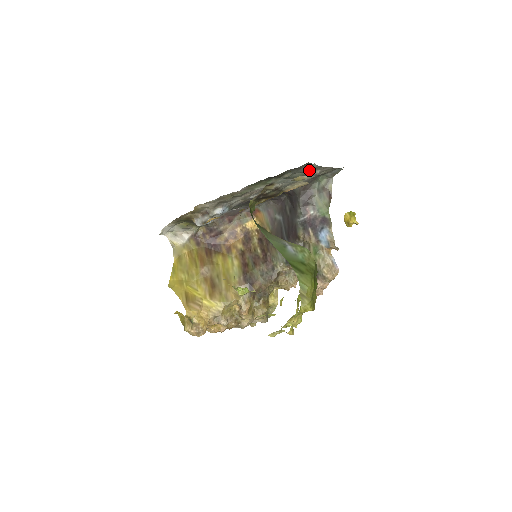
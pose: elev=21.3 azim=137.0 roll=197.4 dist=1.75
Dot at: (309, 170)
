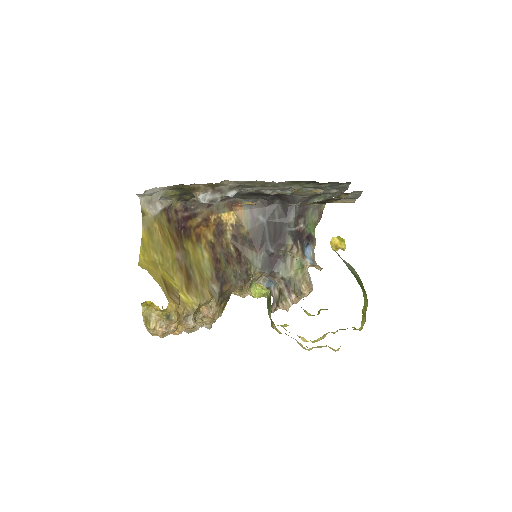
Dot at: (338, 188)
